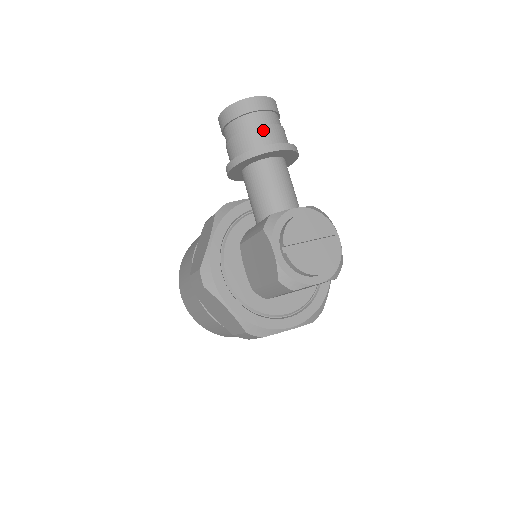
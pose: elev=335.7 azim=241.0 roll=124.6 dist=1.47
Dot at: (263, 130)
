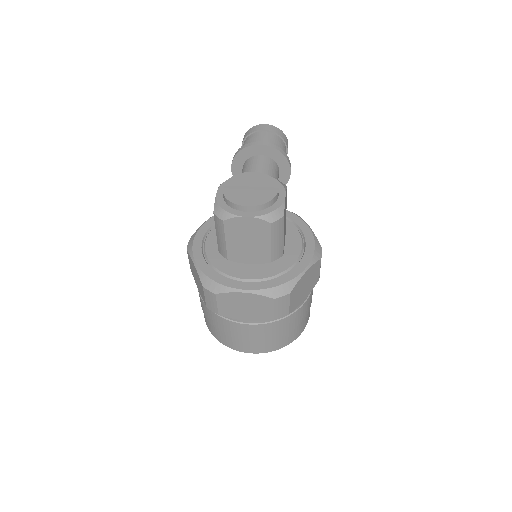
Dot at: (257, 139)
